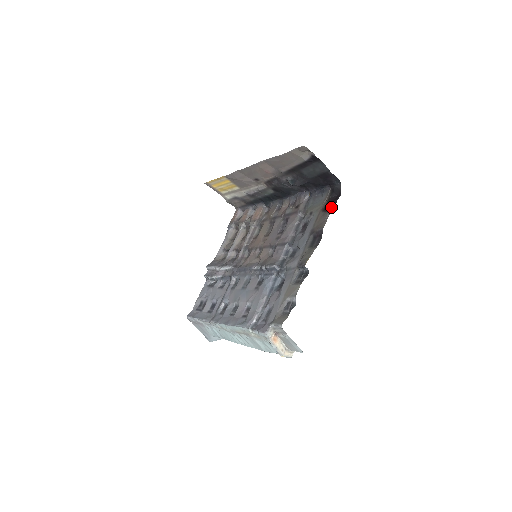
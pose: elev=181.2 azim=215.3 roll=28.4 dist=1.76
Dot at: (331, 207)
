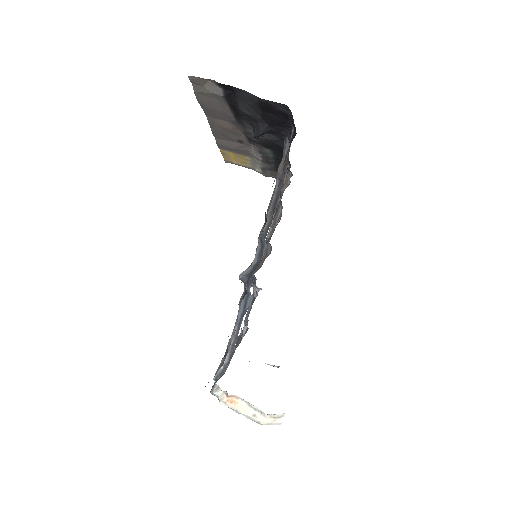
Dot at: occluded
